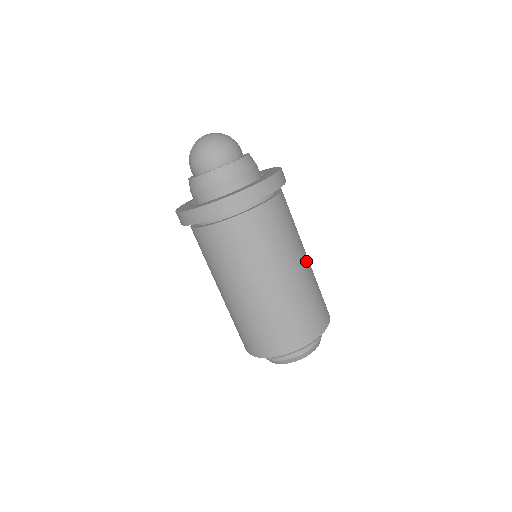
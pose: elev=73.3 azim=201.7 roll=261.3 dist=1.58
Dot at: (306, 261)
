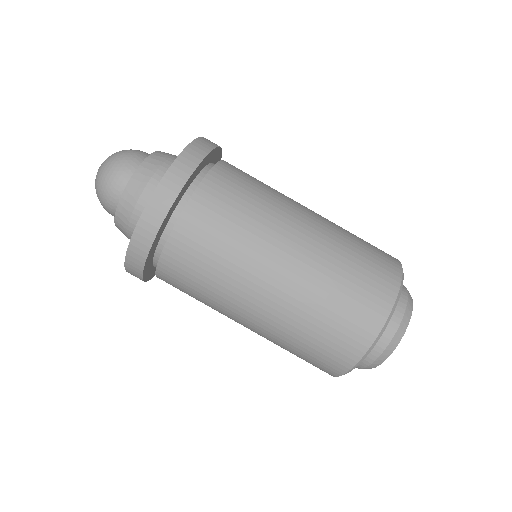
Dot at: (303, 234)
